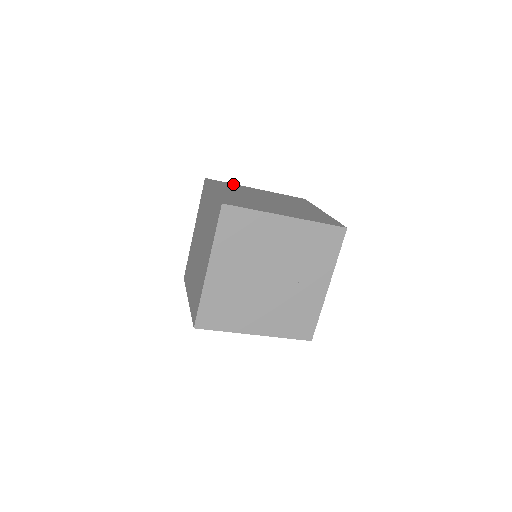
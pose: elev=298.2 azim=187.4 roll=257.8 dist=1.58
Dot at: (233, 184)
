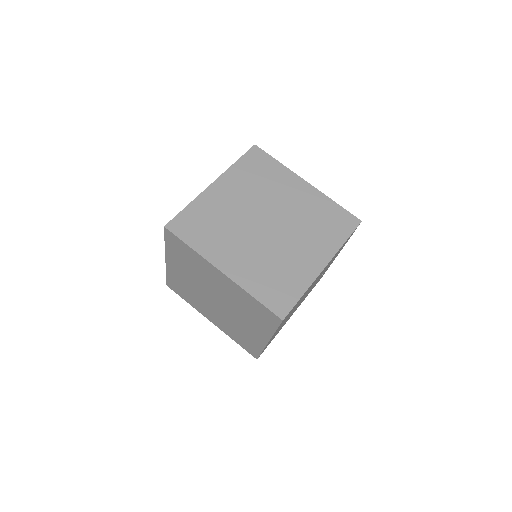
Dot at: (194, 205)
